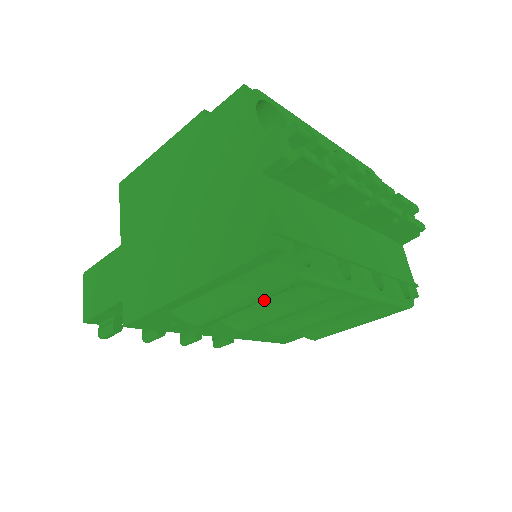
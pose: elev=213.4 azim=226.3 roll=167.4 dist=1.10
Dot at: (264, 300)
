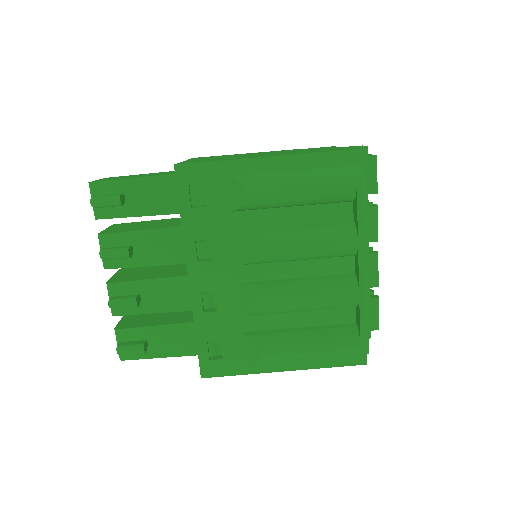
Dot at: (292, 226)
